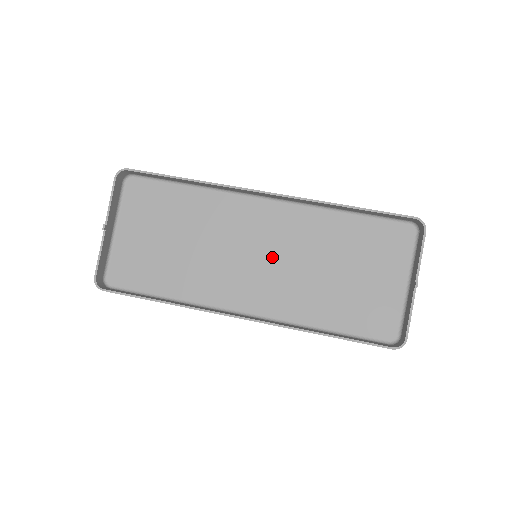
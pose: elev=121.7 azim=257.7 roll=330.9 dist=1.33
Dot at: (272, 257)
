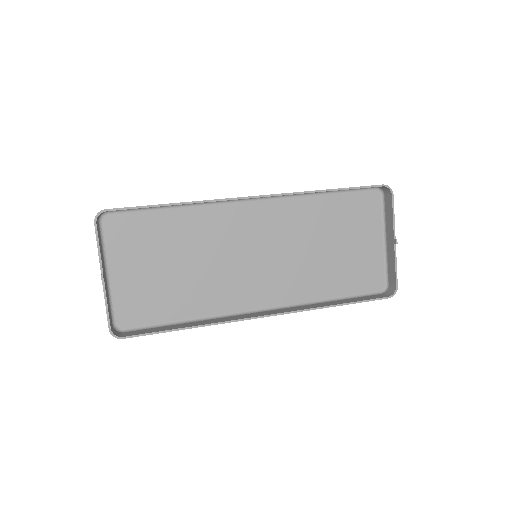
Dot at: (270, 252)
